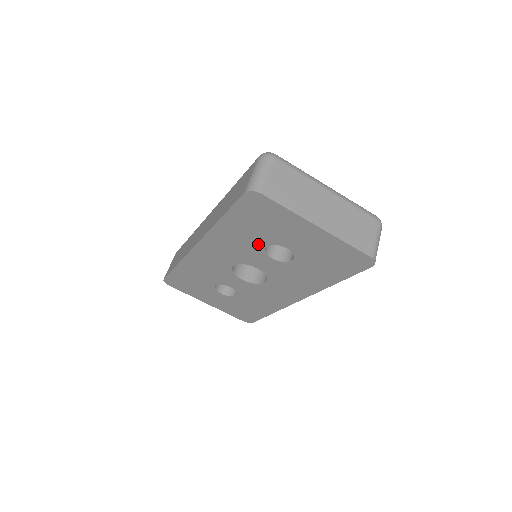
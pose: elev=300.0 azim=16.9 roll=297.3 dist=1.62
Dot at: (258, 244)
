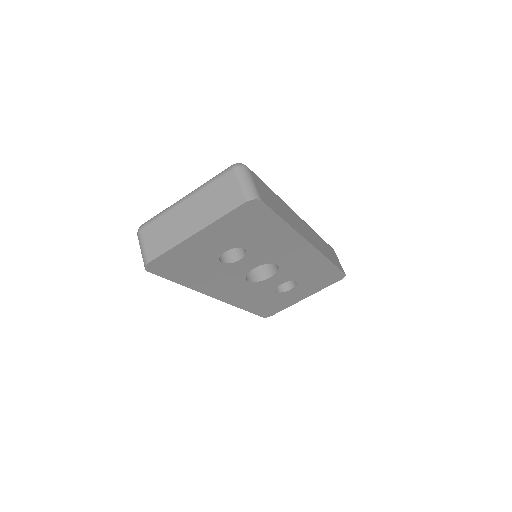
Dot at: (217, 267)
